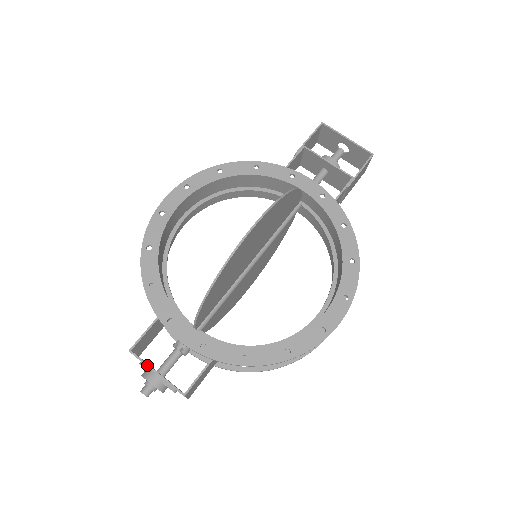
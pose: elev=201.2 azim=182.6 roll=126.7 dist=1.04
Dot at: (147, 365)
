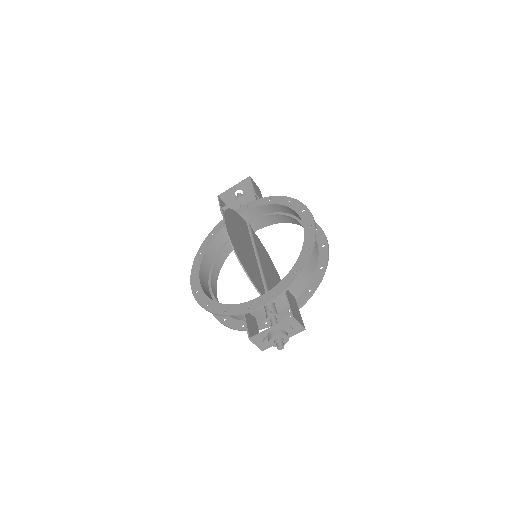
Dot at: (263, 331)
